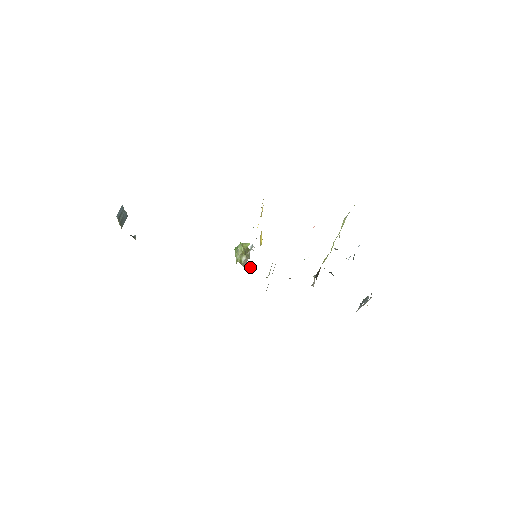
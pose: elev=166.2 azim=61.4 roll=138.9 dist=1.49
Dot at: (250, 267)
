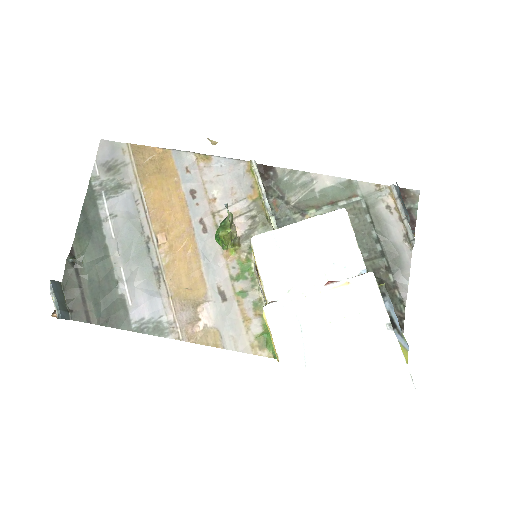
Dot at: (212, 143)
